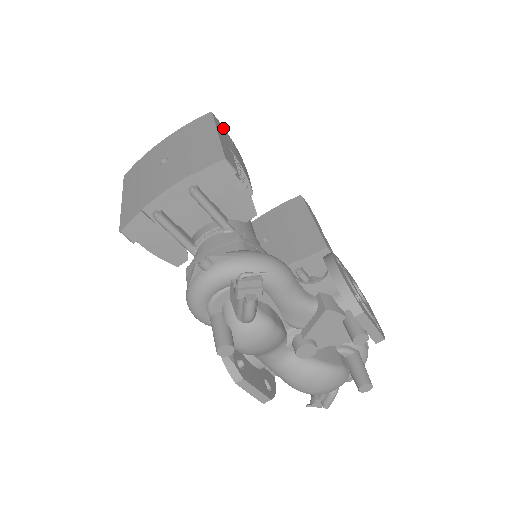
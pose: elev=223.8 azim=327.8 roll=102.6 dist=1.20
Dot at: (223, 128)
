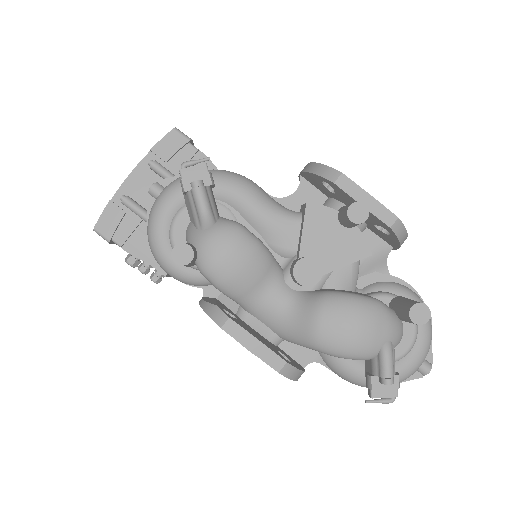
Dot at: occluded
